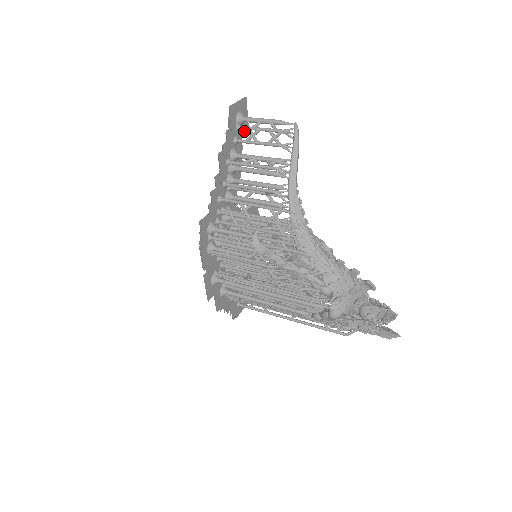
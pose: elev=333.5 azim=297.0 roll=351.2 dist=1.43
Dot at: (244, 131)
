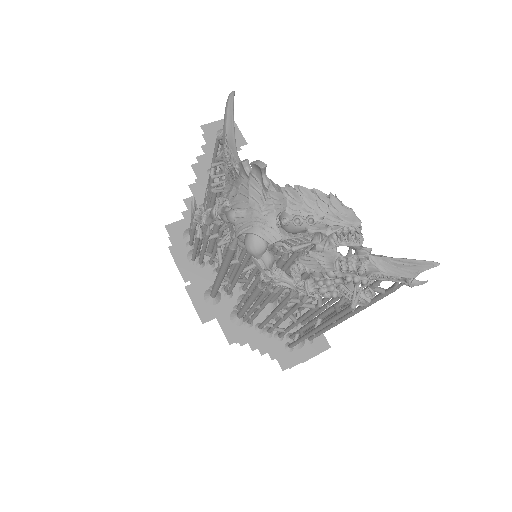
Dot at: (238, 145)
